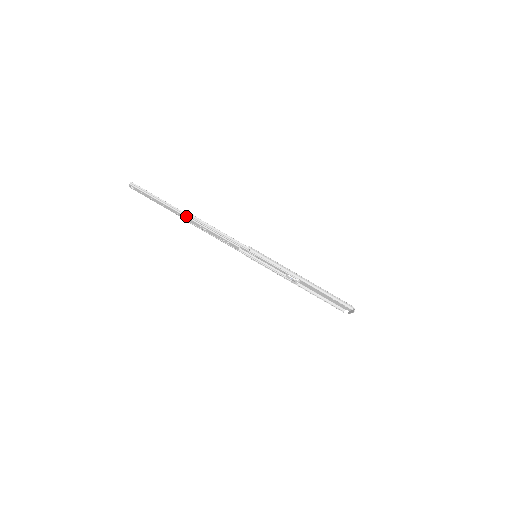
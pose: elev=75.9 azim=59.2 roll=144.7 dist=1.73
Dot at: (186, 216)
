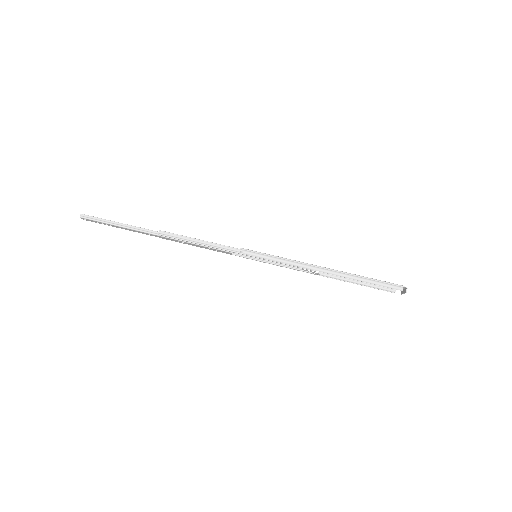
Dot at: (155, 234)
